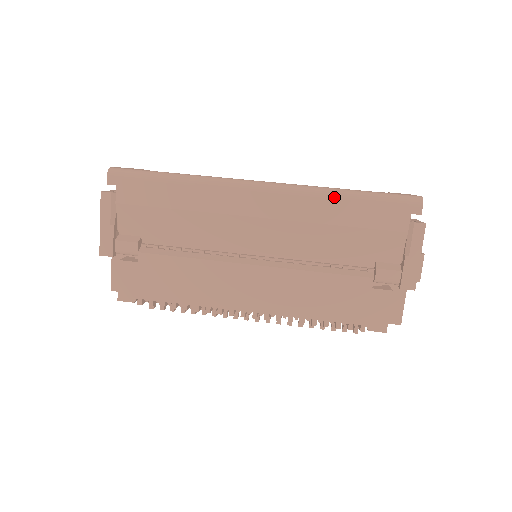
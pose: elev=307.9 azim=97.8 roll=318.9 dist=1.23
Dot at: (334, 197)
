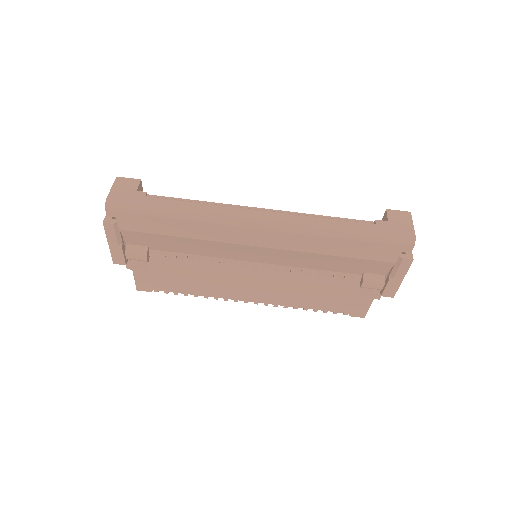
Dot at: (331, 237)
